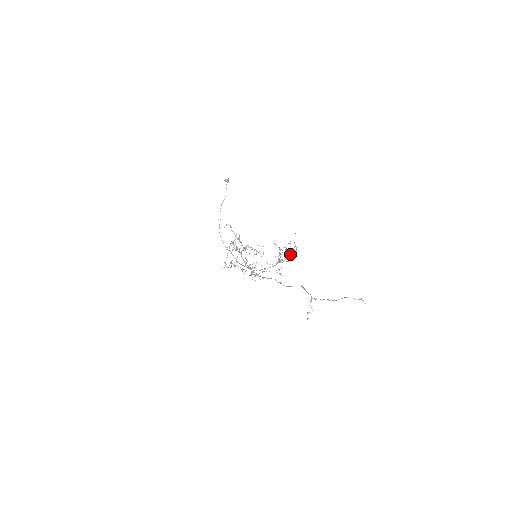
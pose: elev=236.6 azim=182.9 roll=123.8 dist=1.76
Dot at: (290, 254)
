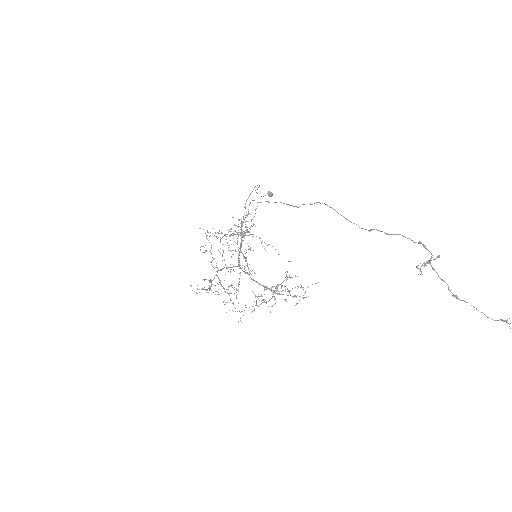
Dot at: (294, 295)
